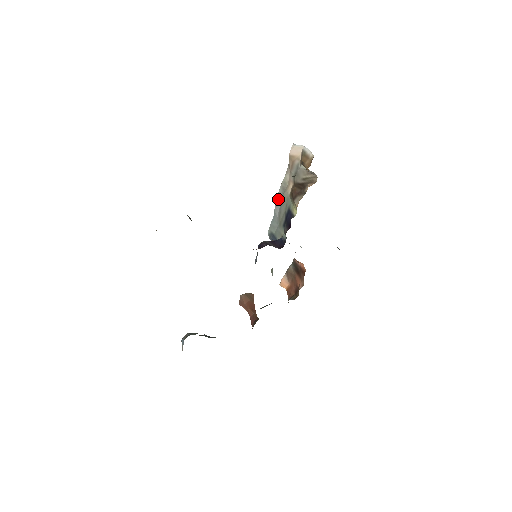
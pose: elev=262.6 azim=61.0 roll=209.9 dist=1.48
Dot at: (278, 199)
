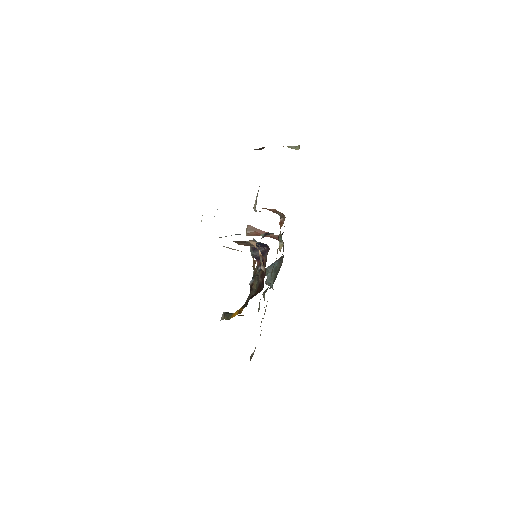
Dot at: occluded
